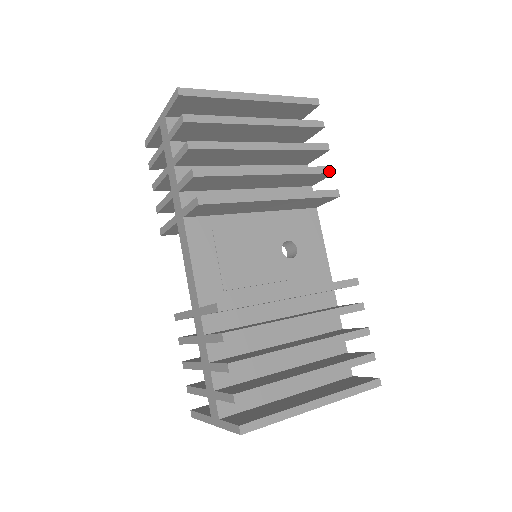
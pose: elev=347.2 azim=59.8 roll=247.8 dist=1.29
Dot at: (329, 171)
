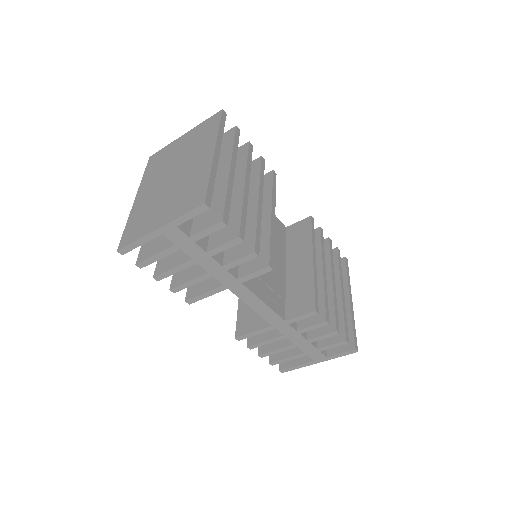
Dot at: (264, 162)
